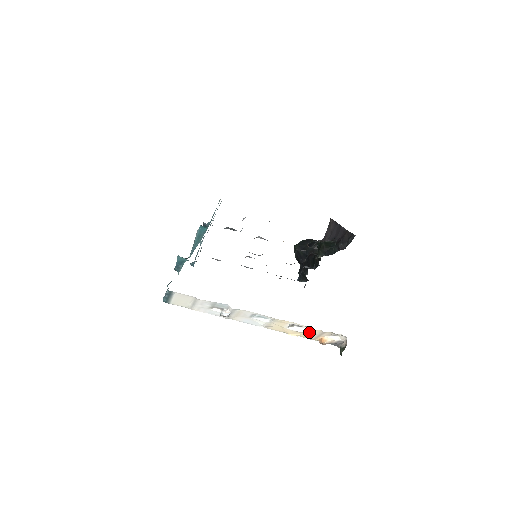
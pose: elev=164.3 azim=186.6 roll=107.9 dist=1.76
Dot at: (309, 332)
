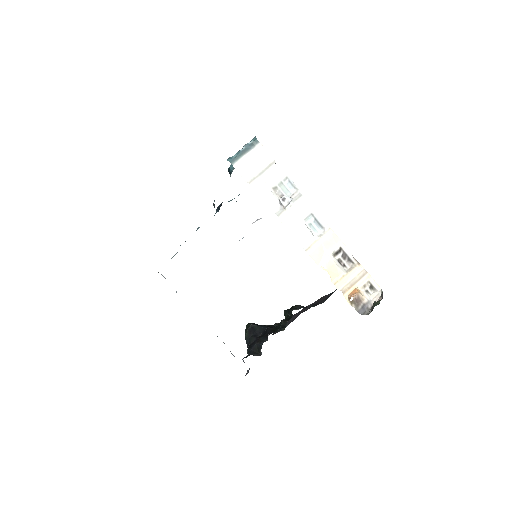
Dot at: (347, 273)
